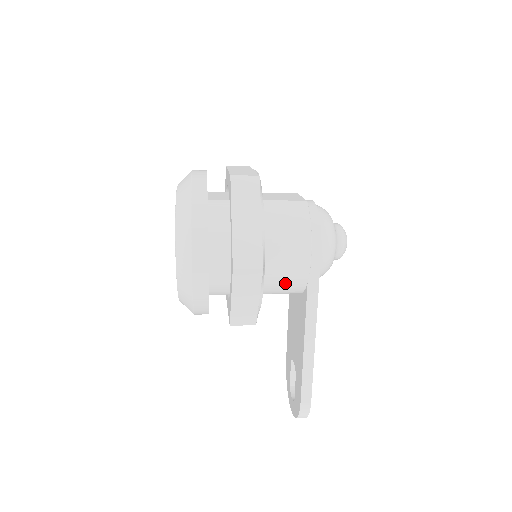
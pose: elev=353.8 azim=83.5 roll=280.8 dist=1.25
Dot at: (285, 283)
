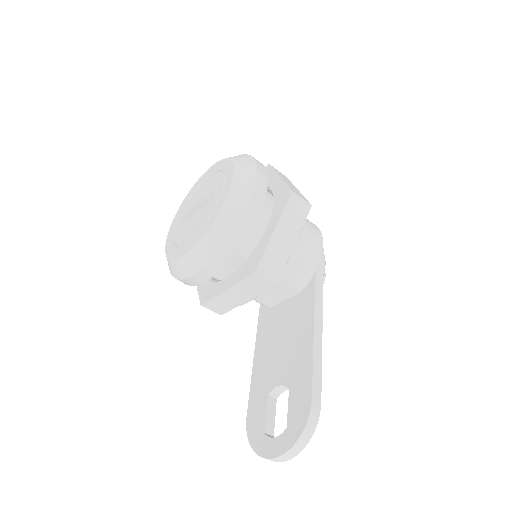
Dot at: (301, 259)
